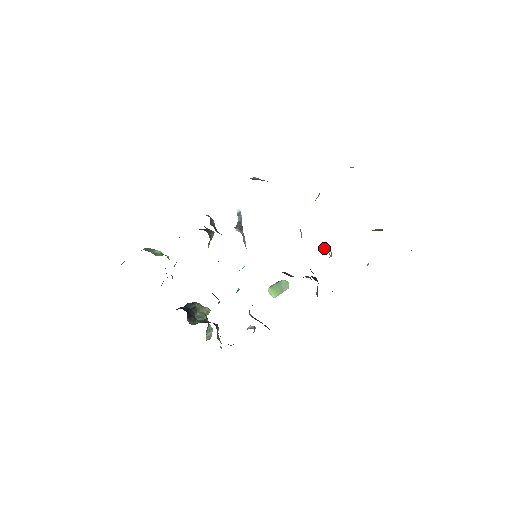
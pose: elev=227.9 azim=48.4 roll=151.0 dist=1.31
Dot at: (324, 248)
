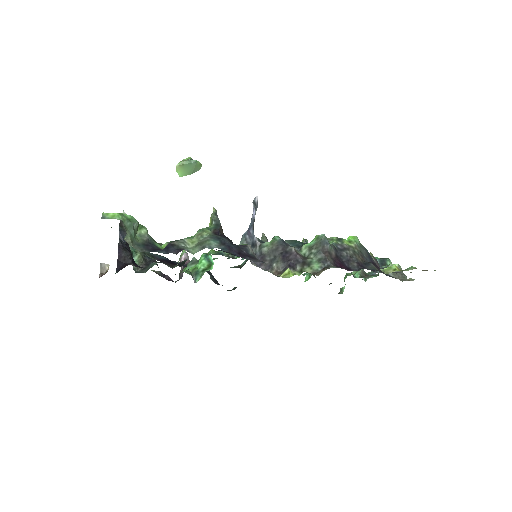
Dot at: occluded
